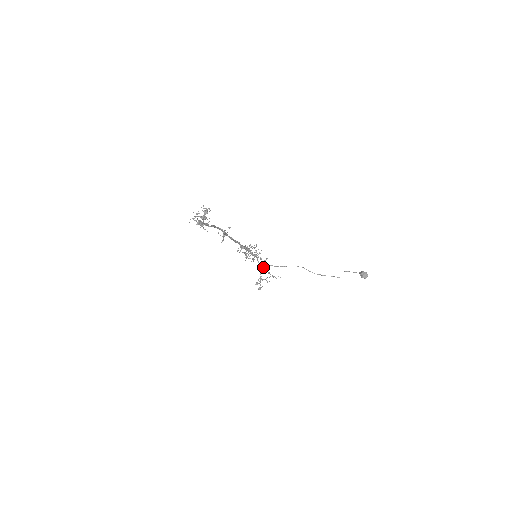
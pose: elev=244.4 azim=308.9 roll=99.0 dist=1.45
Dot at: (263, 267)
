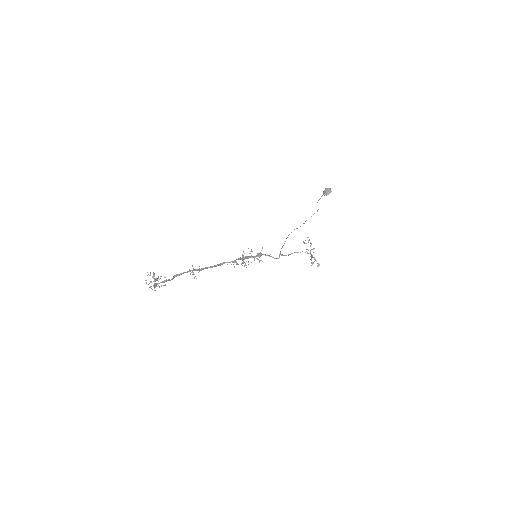
Dot at: occluded
